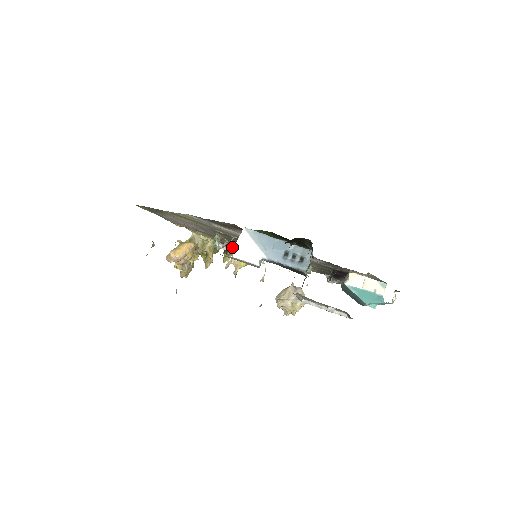
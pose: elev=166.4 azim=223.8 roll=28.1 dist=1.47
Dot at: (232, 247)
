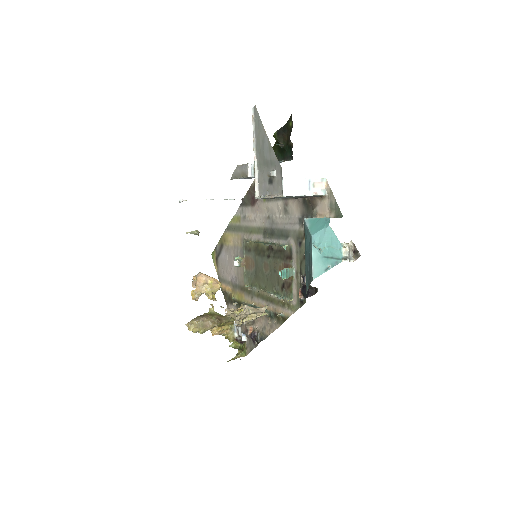
Dot at: occluded
